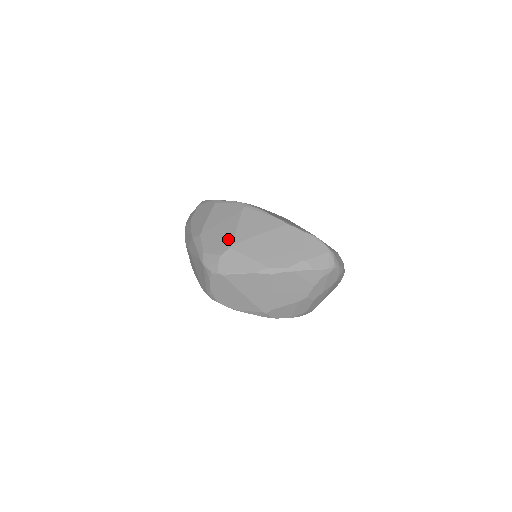
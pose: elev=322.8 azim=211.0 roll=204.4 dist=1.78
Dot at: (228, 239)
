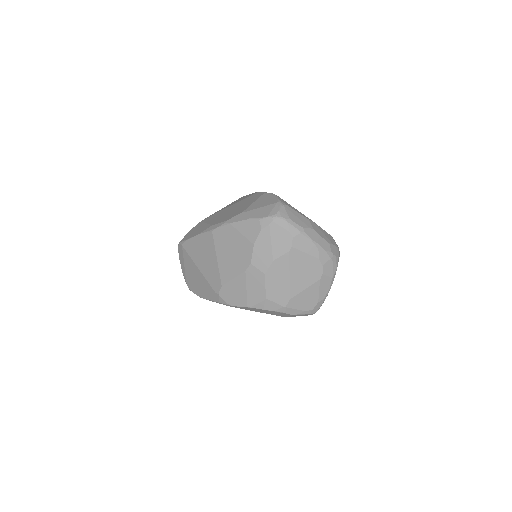
Dot at: occluded
